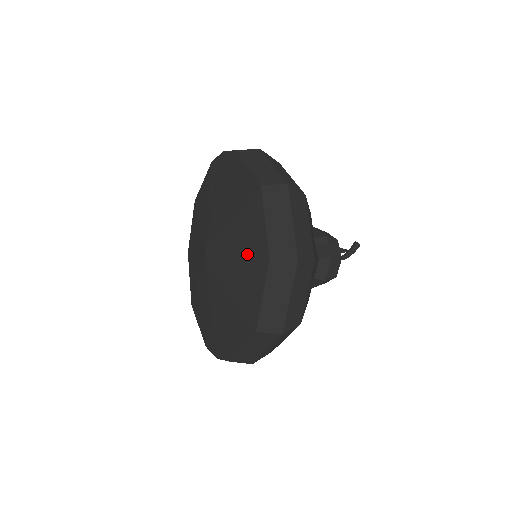
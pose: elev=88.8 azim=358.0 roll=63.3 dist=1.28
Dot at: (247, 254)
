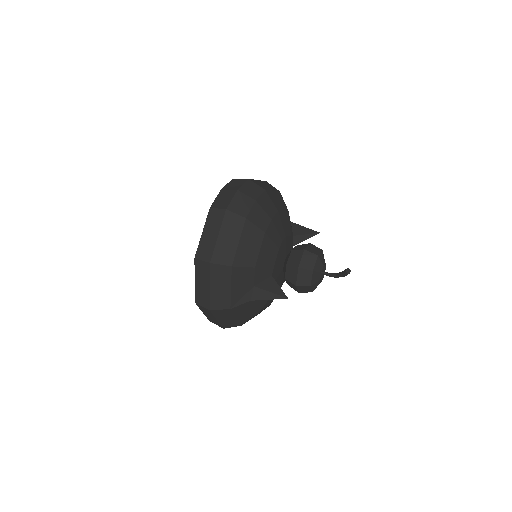
Dot at: occluded
